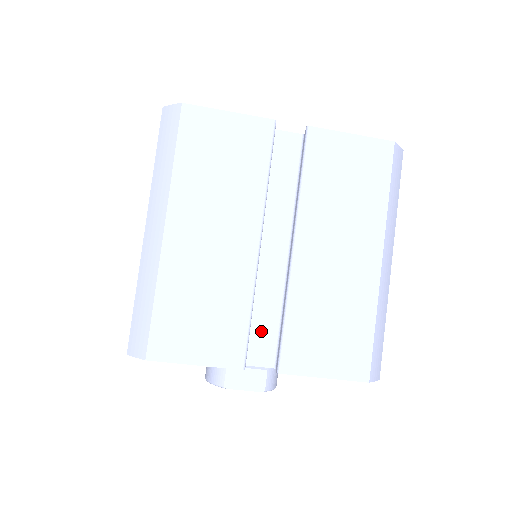
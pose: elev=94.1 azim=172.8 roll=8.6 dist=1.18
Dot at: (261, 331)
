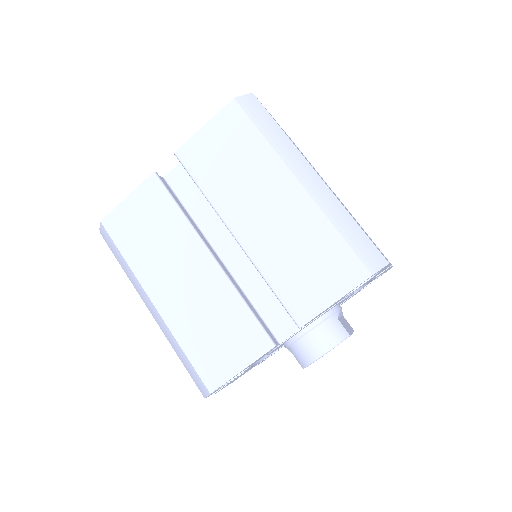
Dot at: occluded
